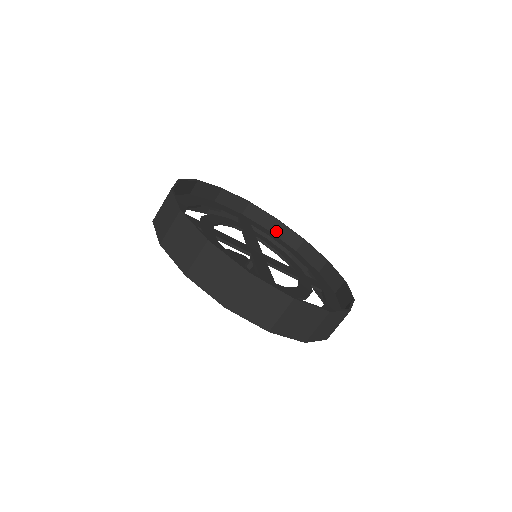
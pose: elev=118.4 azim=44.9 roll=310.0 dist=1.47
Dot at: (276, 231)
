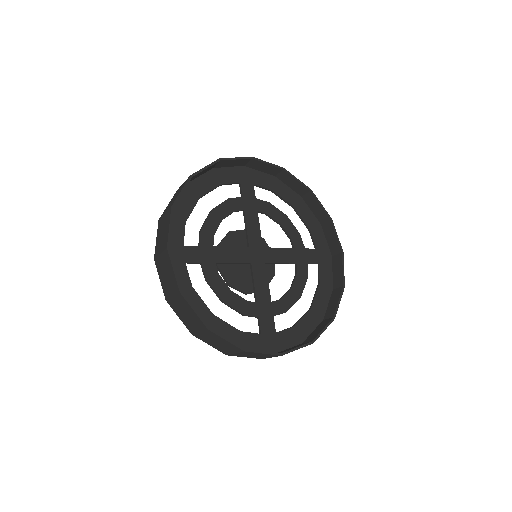
Dot at: (281, 177)
